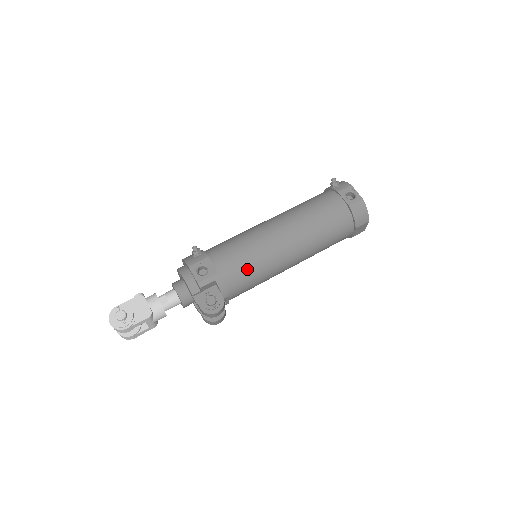
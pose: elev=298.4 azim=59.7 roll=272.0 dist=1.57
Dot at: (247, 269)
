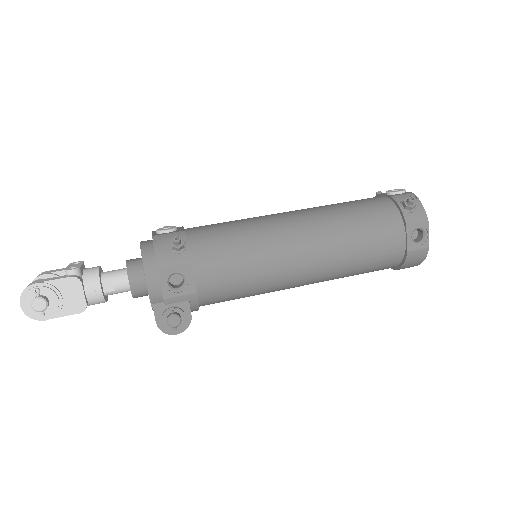
Dot at: (237, 292)
